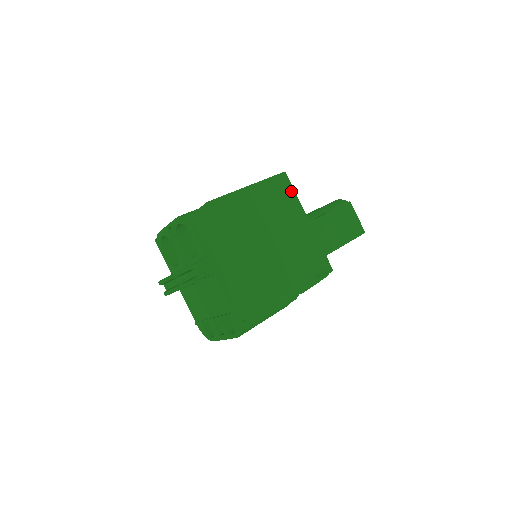
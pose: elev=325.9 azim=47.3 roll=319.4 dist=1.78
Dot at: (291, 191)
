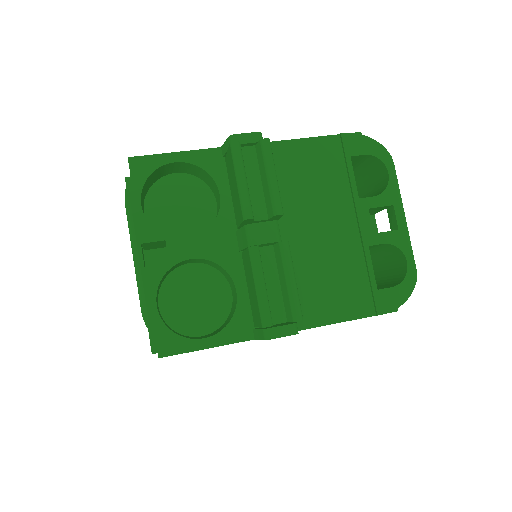
Dot at: occluded
